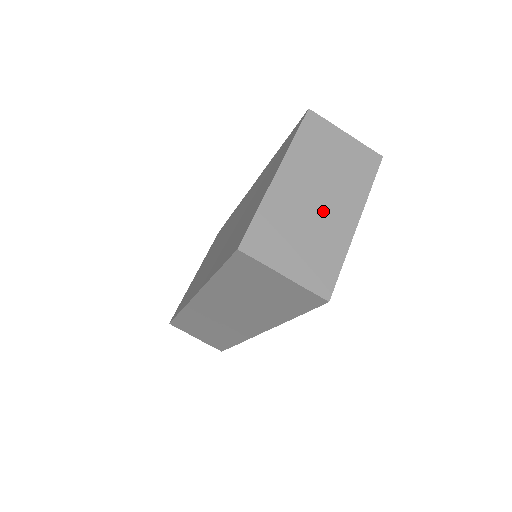
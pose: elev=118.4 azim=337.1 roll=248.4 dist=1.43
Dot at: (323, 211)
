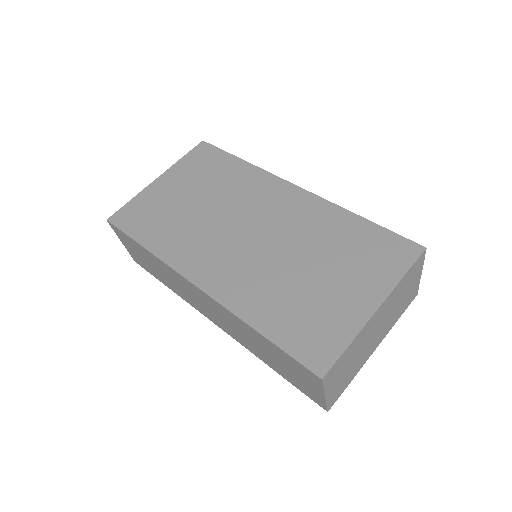
Dot at: (371, 342)
